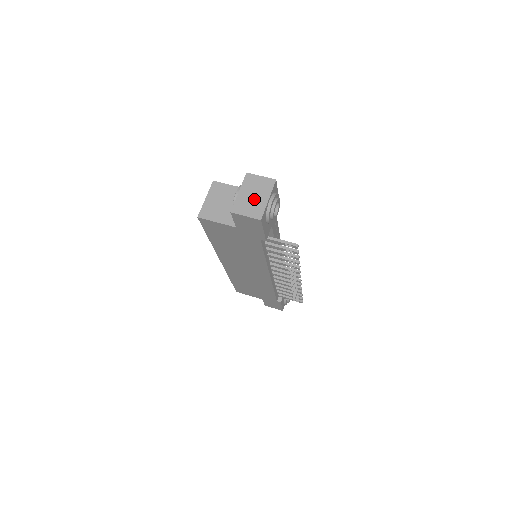
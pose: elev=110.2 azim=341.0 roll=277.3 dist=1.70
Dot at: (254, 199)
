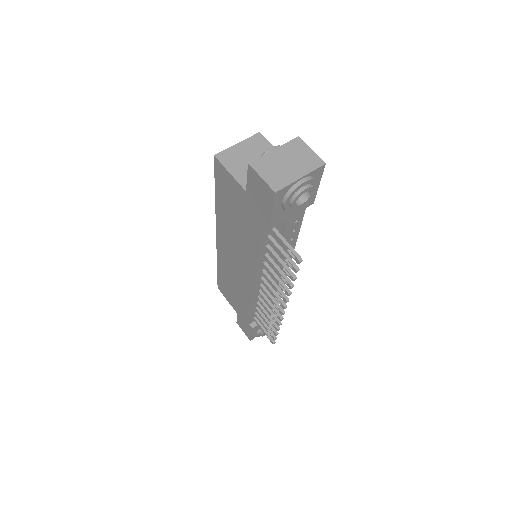
Dot at: (285, 167)
